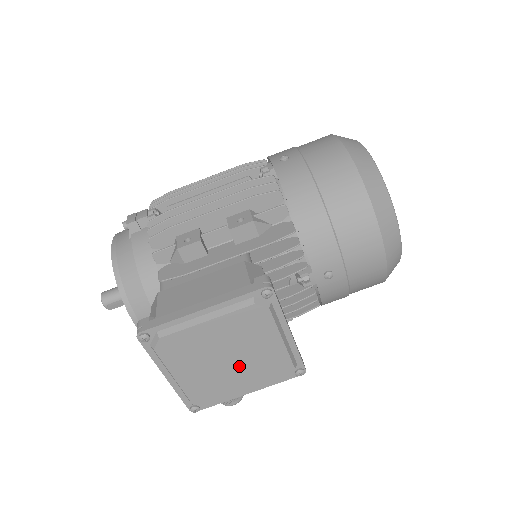
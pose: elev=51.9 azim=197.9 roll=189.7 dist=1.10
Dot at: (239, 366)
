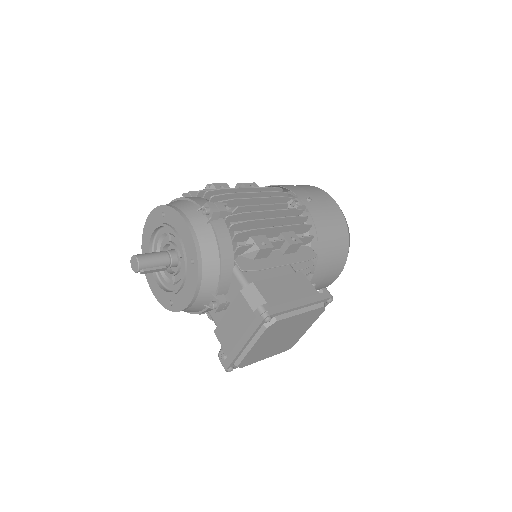
Dot at: (281, 342)
